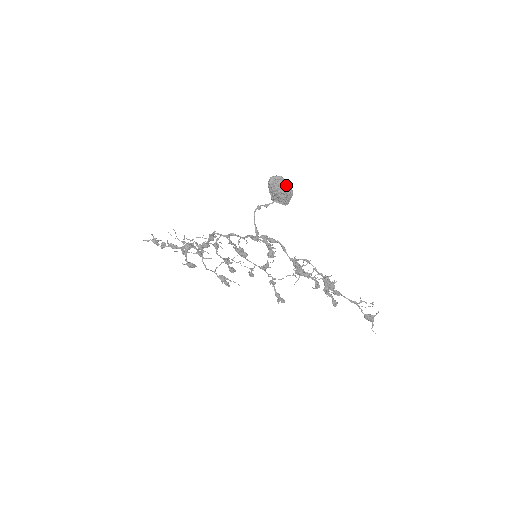
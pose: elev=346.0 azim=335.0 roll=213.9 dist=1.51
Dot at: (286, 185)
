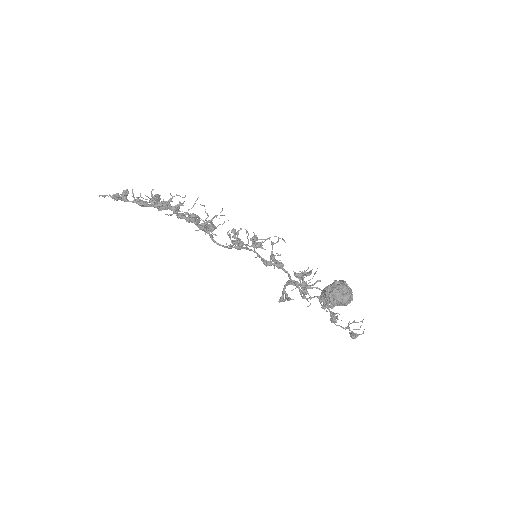
Dot at: (350, 300)
